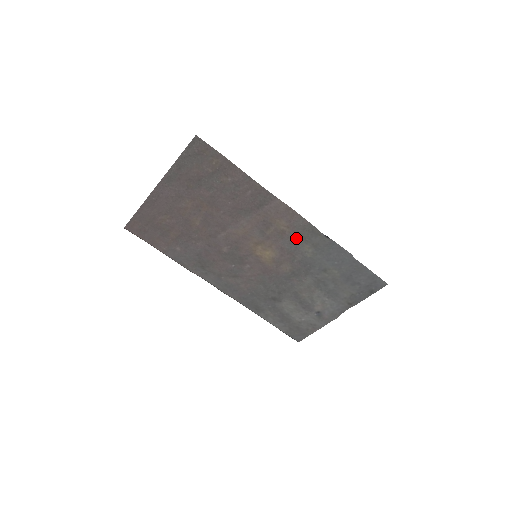
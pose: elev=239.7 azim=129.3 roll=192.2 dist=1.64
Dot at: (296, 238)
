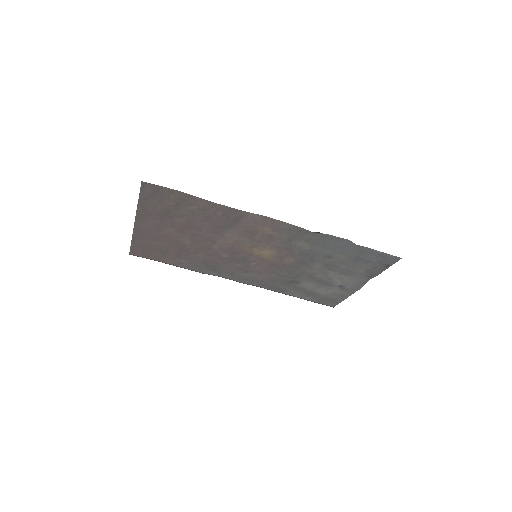
Dot at: (286, 238)
